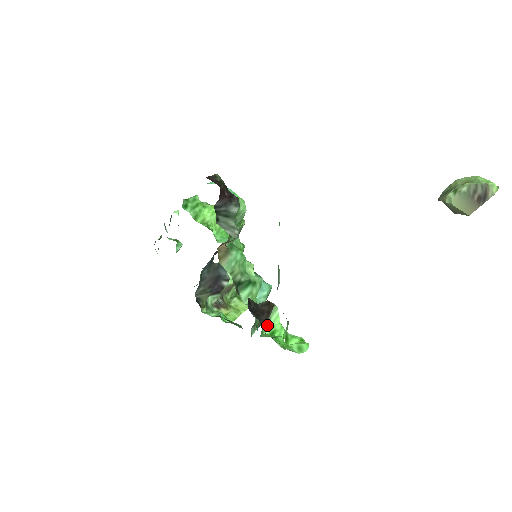
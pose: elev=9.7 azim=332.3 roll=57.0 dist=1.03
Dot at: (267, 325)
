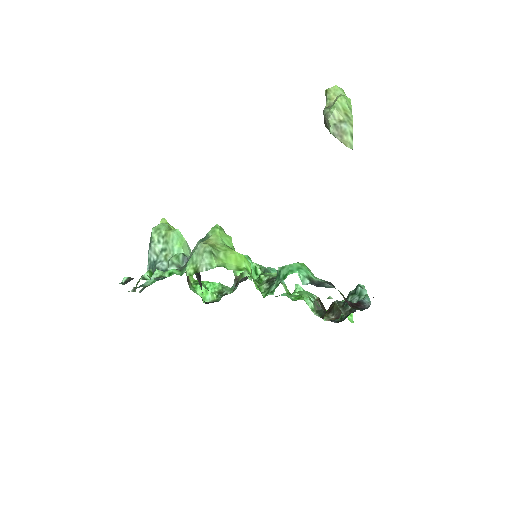
Dot at: occluded
